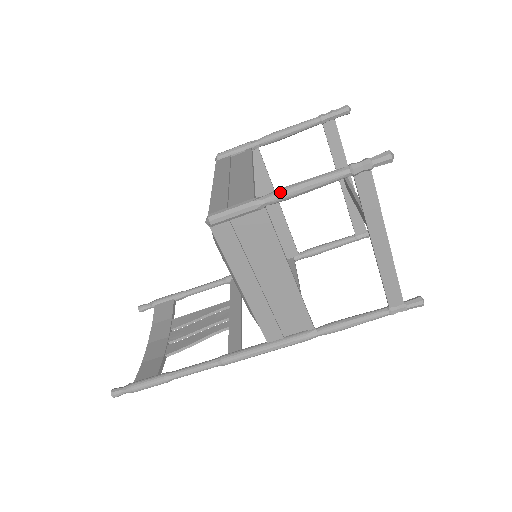
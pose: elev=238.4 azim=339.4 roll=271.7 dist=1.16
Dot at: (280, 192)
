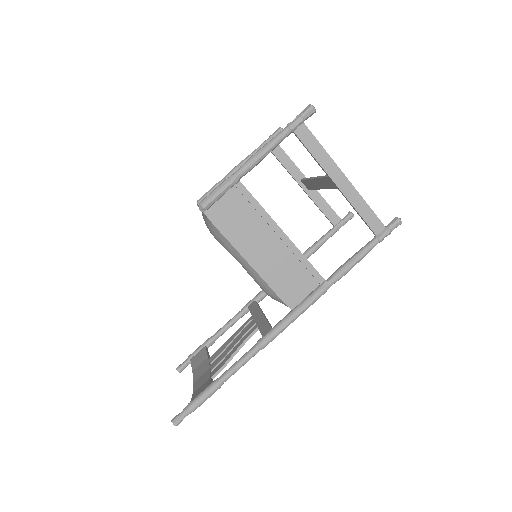
Dot at: (245, 163)
